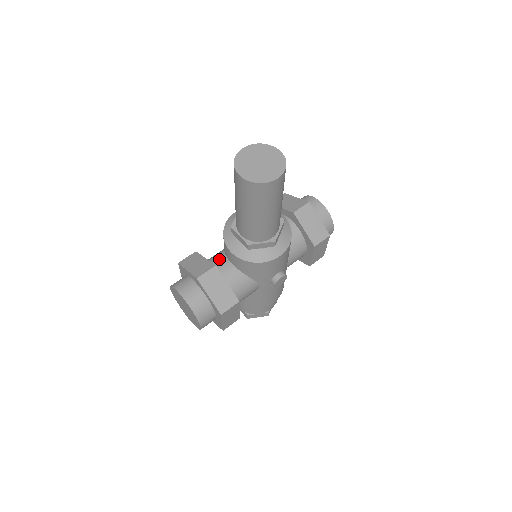
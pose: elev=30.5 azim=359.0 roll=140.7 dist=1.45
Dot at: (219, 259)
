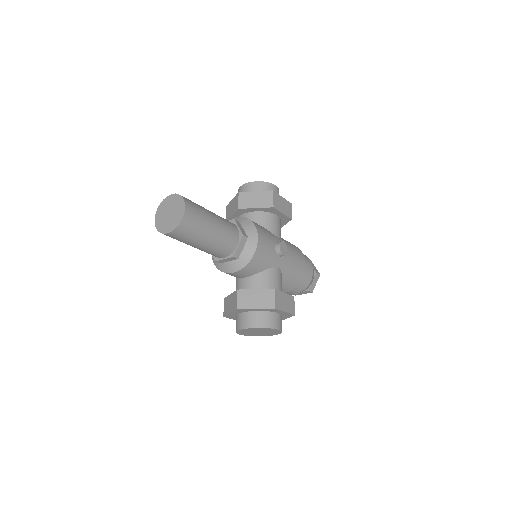
Dot at: (238, 285)
